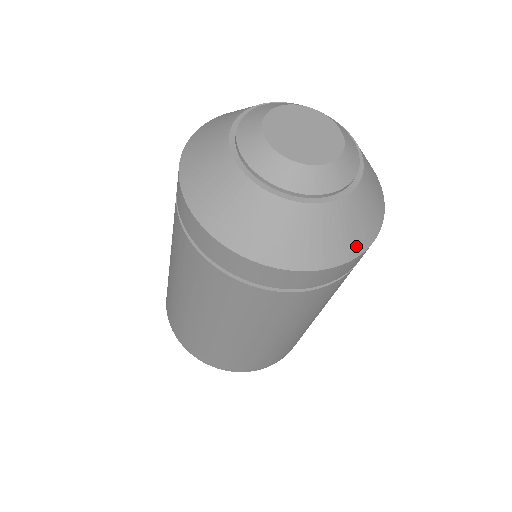
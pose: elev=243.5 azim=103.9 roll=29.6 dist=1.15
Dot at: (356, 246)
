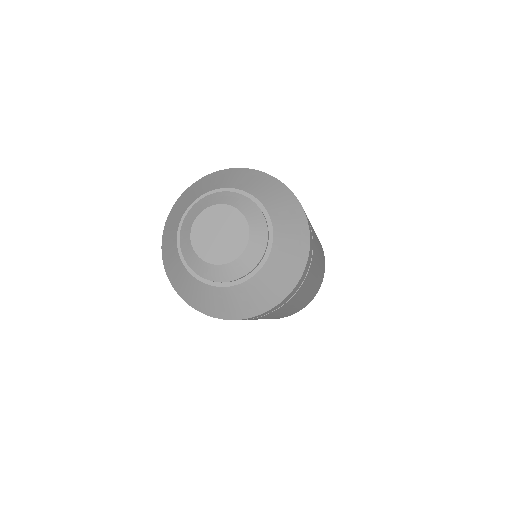
Dot at: (303, 252)
